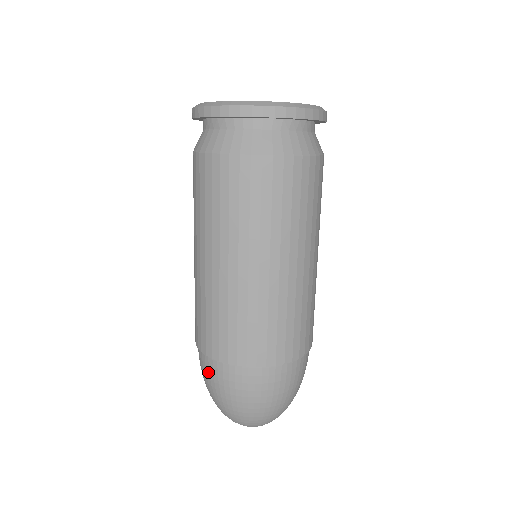
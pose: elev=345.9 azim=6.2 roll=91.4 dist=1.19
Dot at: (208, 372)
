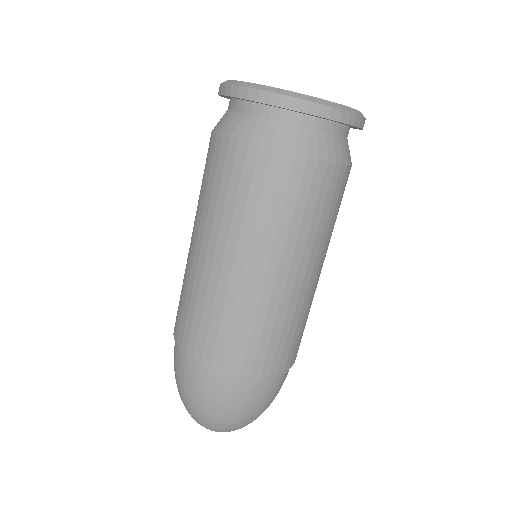
Dot at: (179, 366)
